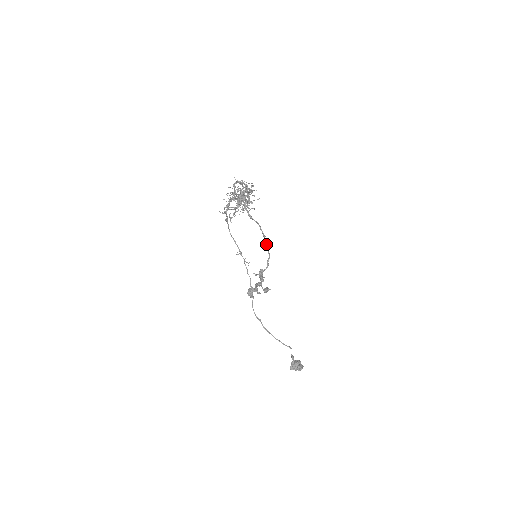
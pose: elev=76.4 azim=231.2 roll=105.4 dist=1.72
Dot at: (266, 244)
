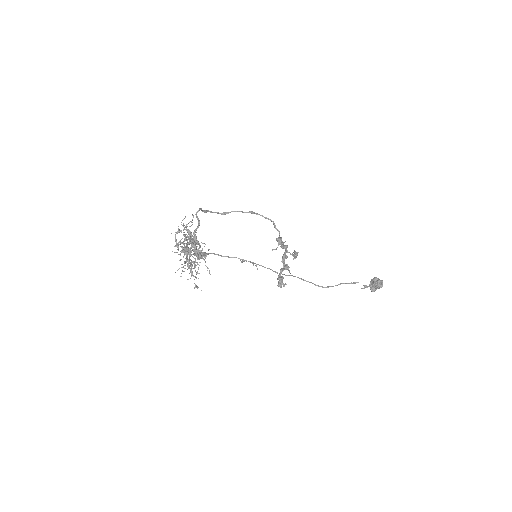
Dot at: occluded
